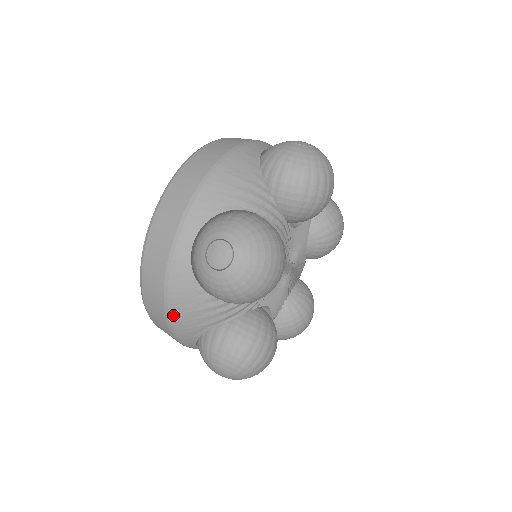
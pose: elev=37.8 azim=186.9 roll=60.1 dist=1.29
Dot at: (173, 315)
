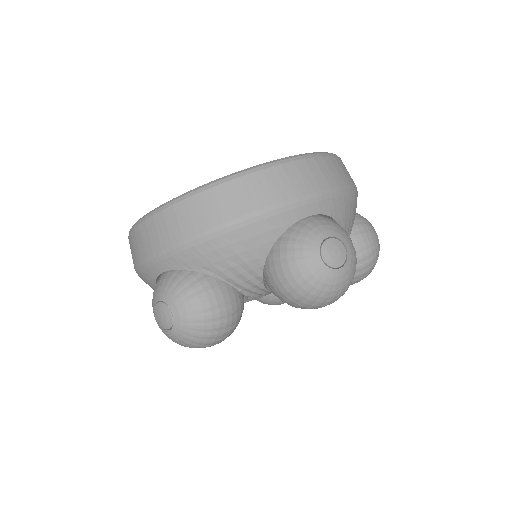
Dot at: occluded
